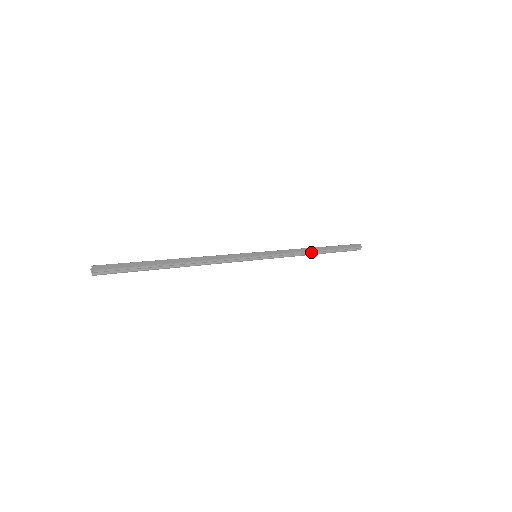
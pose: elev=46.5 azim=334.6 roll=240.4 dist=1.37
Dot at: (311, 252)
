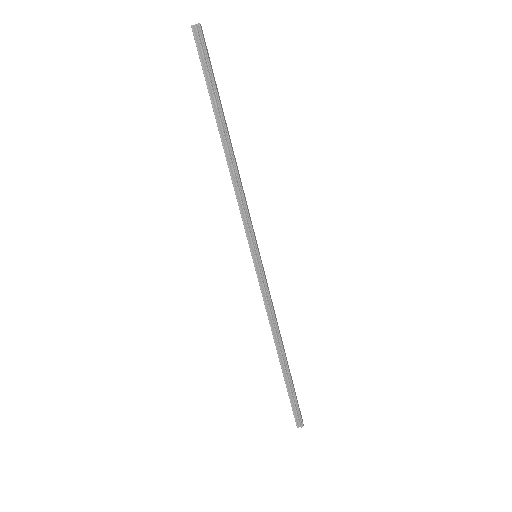
Dot at: (280, 341)
